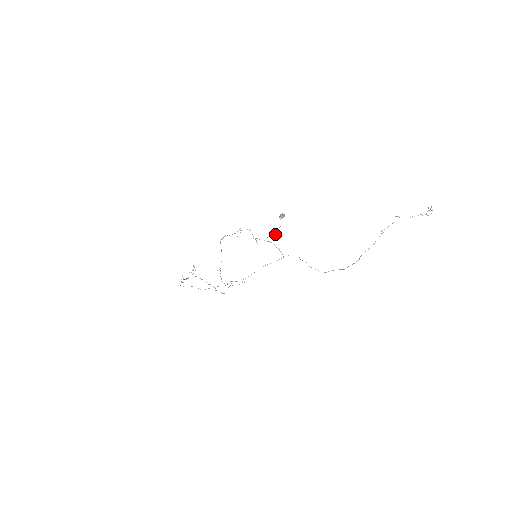
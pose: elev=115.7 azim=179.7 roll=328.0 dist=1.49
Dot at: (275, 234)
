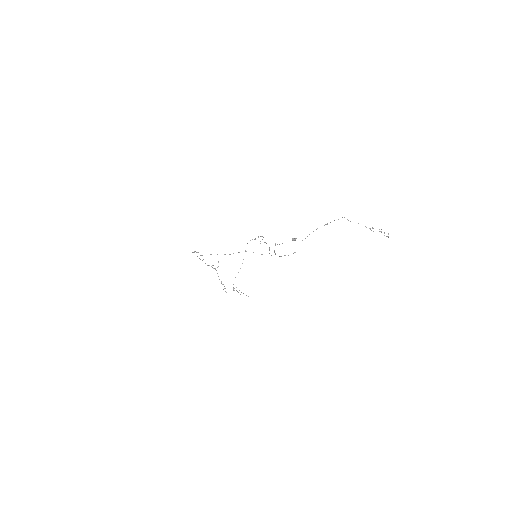
Dot at: occluded
